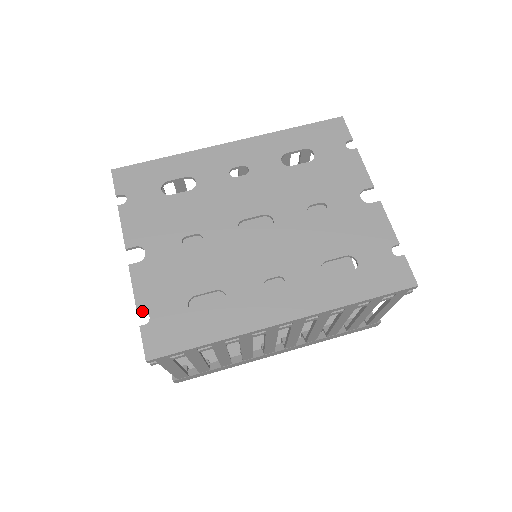
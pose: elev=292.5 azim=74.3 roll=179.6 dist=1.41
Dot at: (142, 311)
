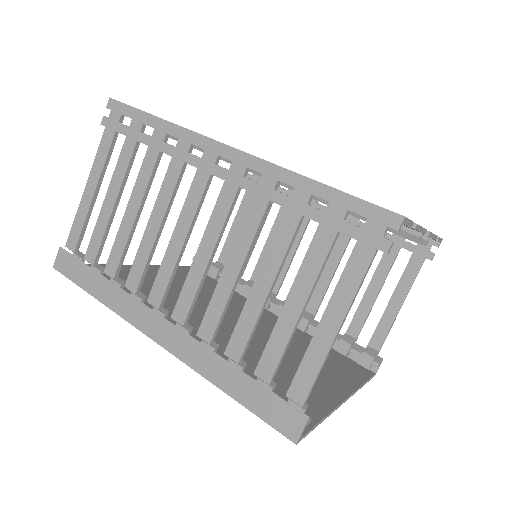
Dot at: occluded
